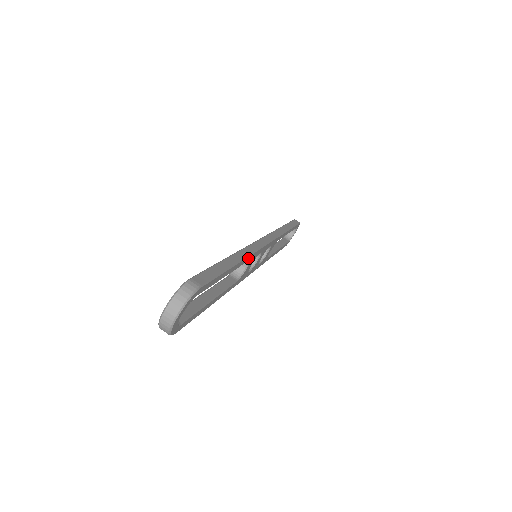
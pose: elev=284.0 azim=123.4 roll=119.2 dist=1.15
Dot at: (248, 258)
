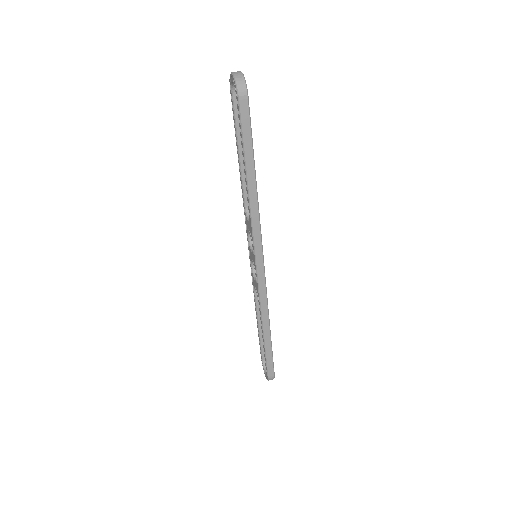
Dot at: occluded
